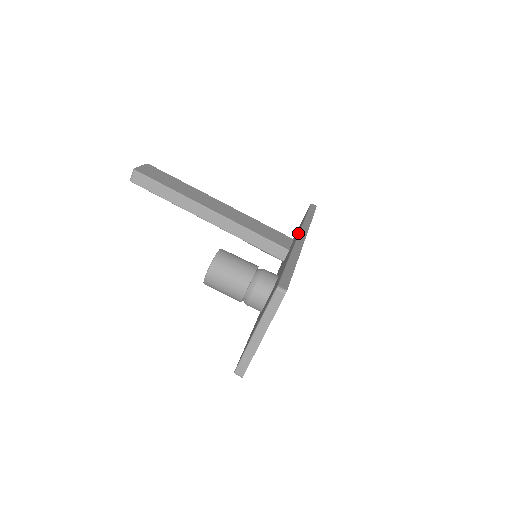
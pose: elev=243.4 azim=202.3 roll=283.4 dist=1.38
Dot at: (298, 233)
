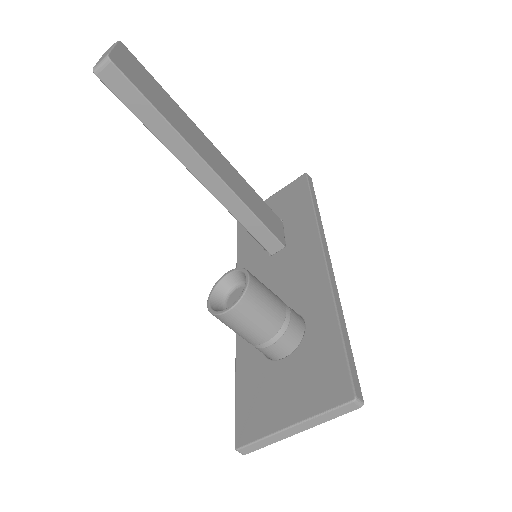
Dot at: (322, 250)
